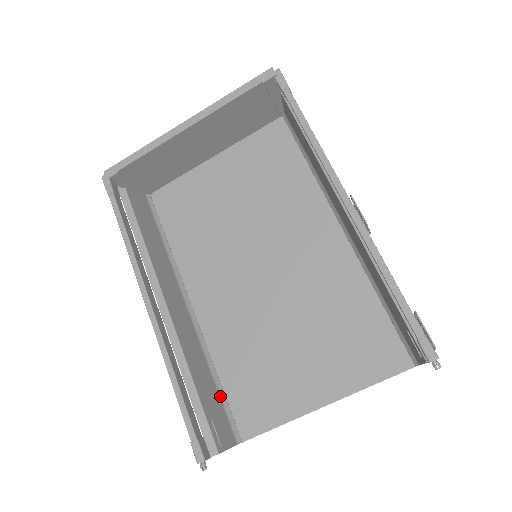
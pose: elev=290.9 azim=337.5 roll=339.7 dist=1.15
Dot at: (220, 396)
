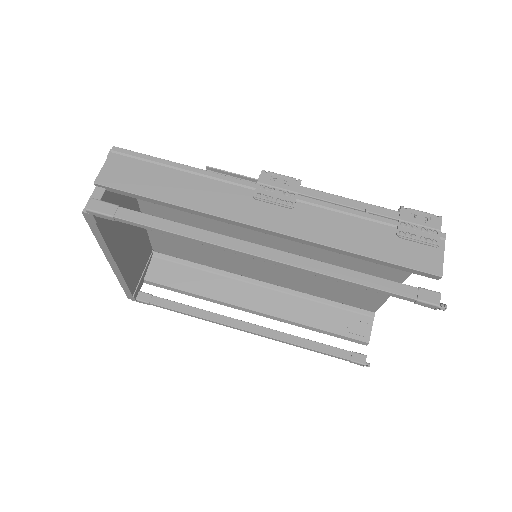
Dot at: (337, 307)
